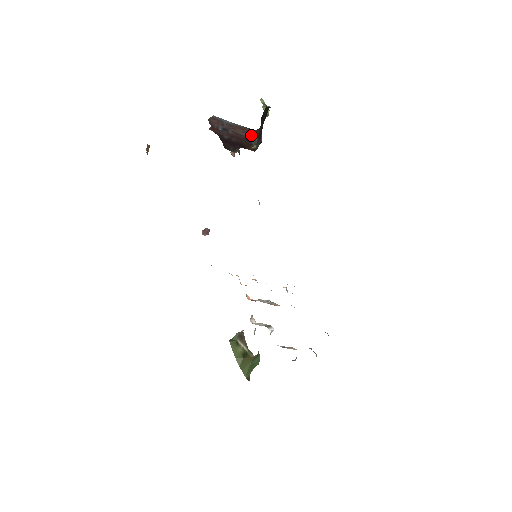
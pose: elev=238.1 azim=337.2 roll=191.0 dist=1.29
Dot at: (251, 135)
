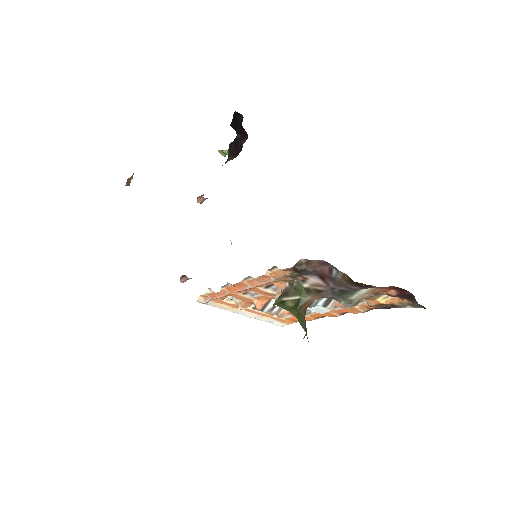
Dot at: occluded
